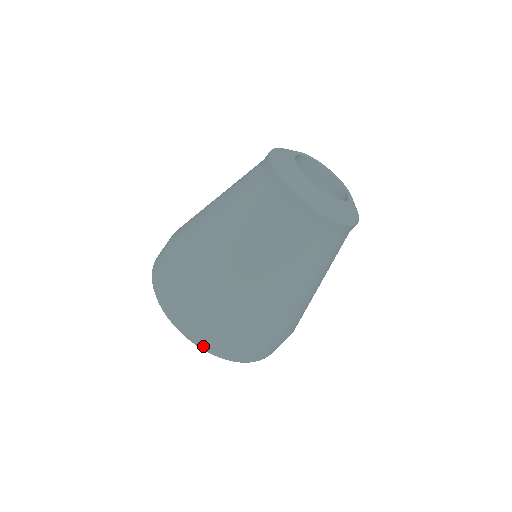
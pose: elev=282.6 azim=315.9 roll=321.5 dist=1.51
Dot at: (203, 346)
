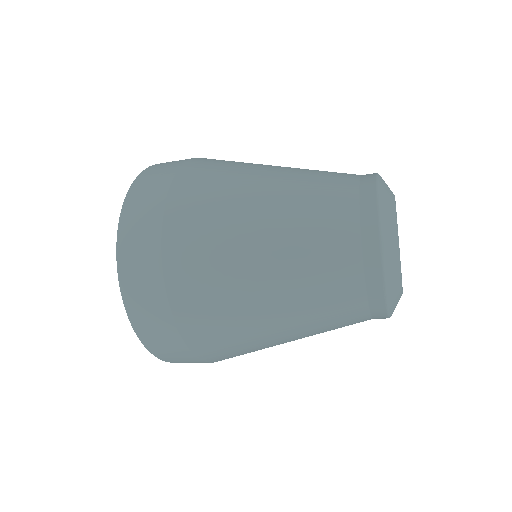
Dot at: (122, 264)
